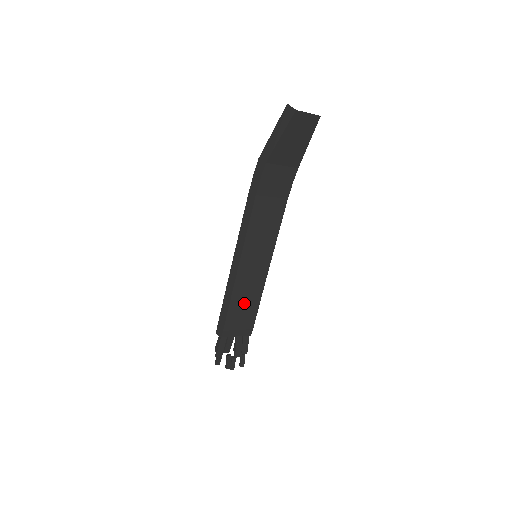
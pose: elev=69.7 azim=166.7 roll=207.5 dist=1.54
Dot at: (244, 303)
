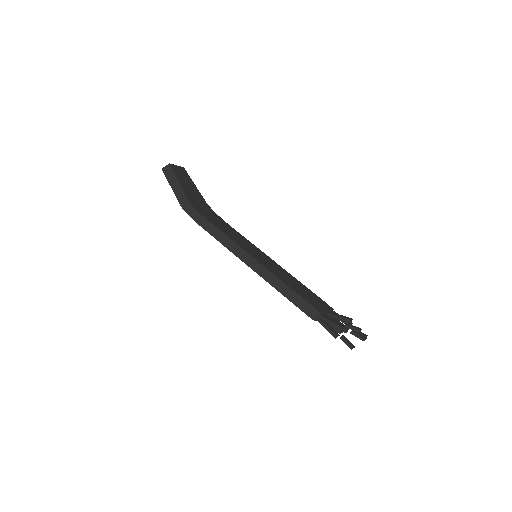
Dot at: (295, 285)
